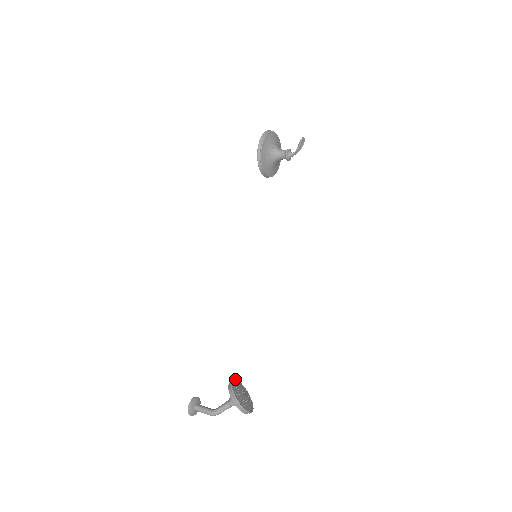
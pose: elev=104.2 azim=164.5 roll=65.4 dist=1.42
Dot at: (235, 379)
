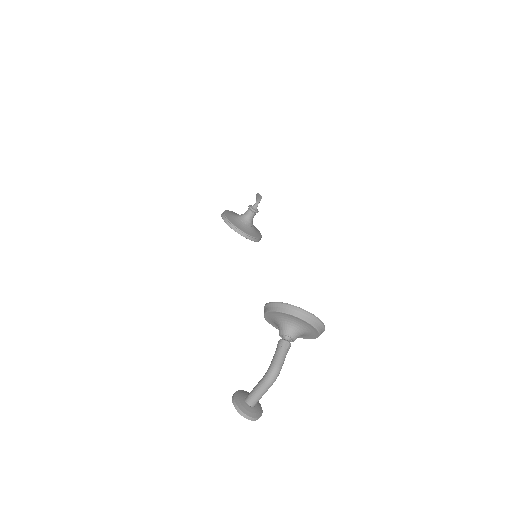
Dot at: occluded
